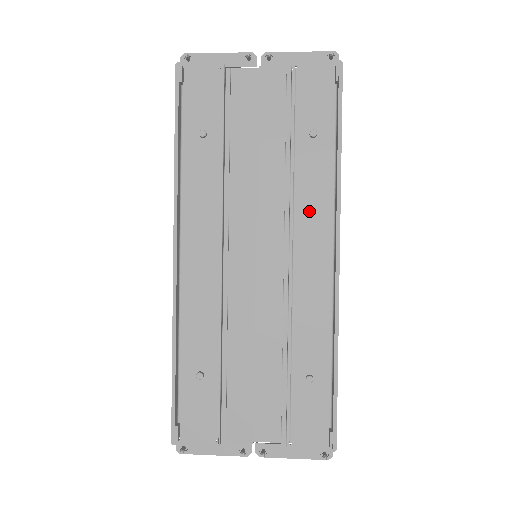
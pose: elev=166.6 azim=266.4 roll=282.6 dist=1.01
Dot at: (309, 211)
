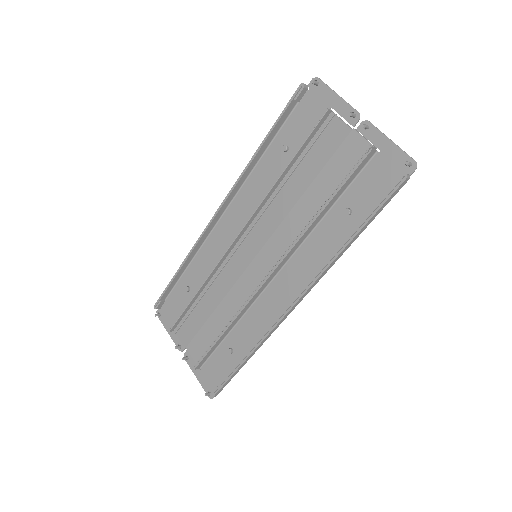
Dot at: (305, 260)
